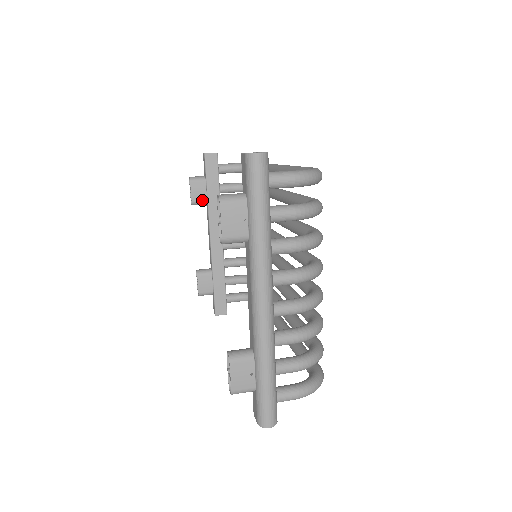
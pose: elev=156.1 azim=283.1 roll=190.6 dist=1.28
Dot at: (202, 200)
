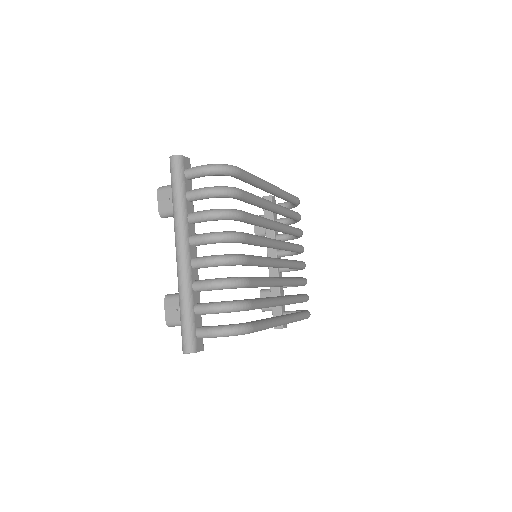
Dot at: (262, 232)
